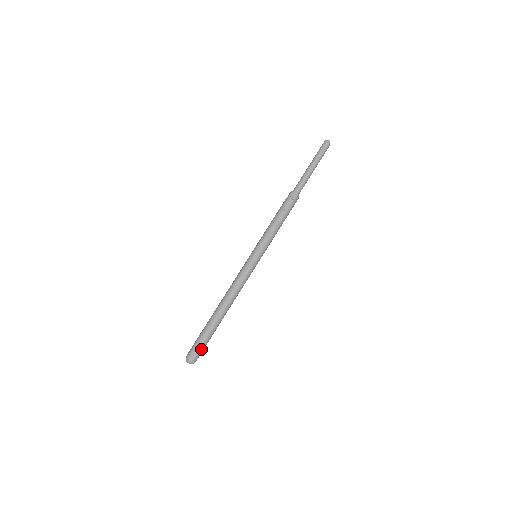
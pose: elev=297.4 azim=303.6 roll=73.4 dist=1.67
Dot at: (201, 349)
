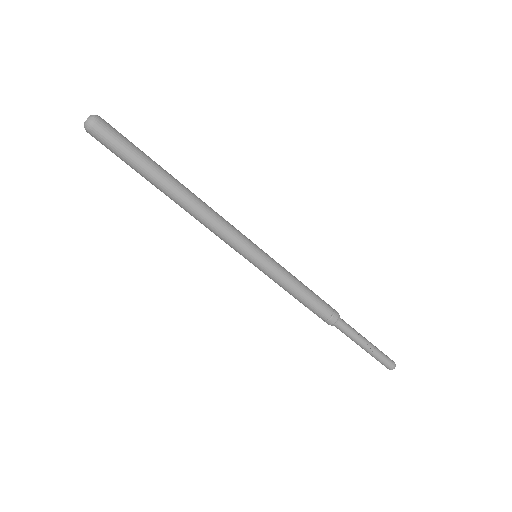
Dot at: (120, 137)
